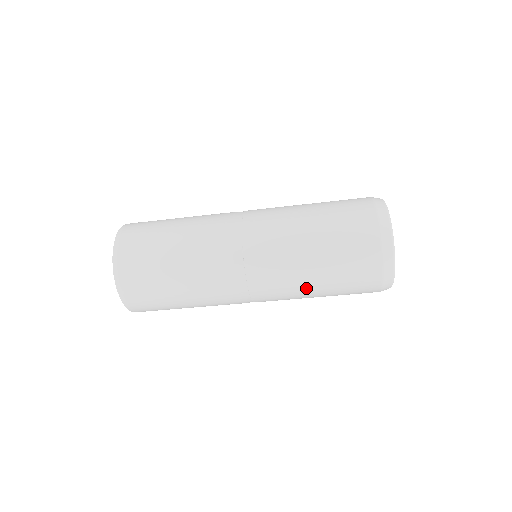
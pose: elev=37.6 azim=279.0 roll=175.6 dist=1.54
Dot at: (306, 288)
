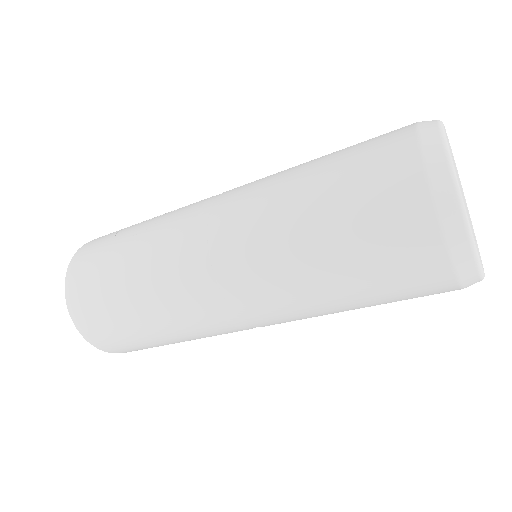
Dot at: occluded
